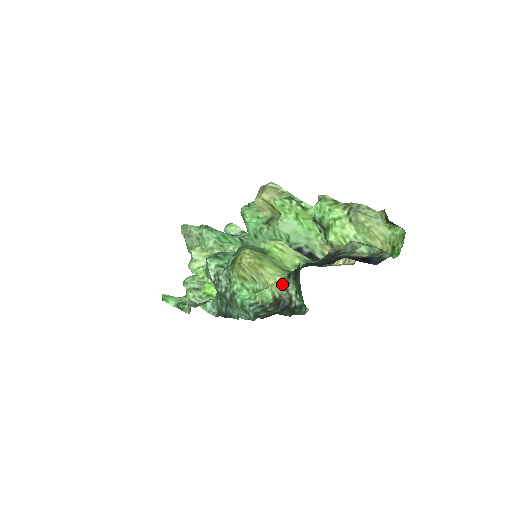
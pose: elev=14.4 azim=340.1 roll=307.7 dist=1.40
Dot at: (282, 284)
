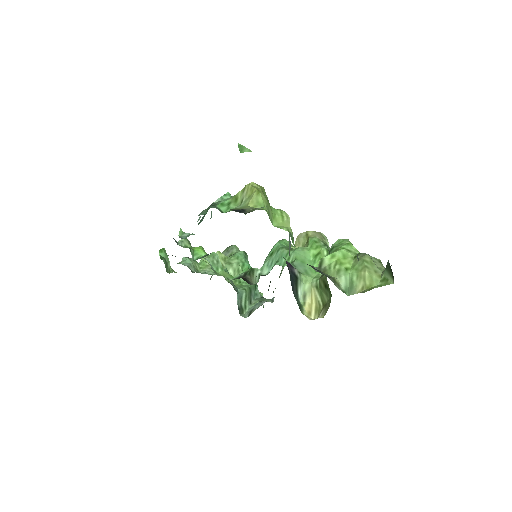
Dot at: occluded
